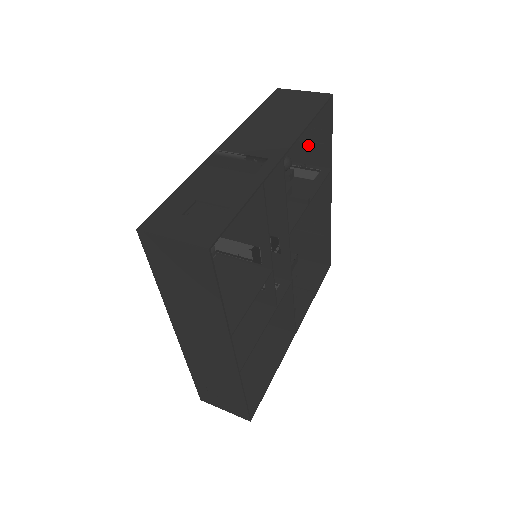
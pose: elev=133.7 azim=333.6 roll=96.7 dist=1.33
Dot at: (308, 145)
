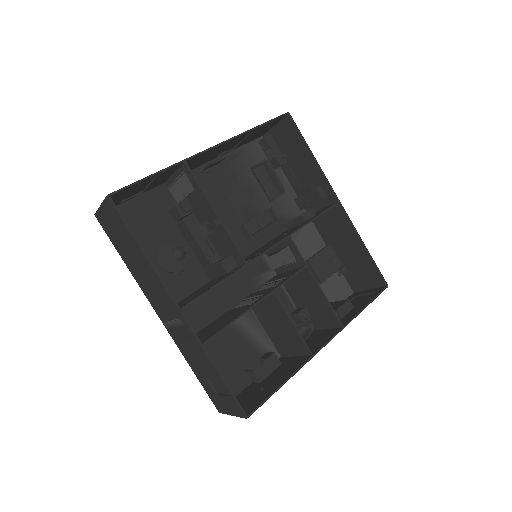
Dot at: (155, 181)
